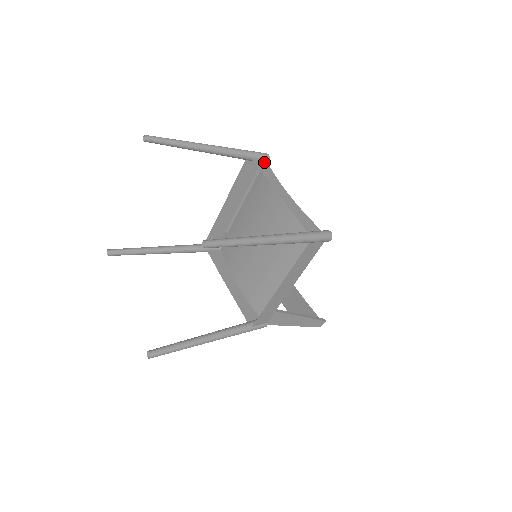
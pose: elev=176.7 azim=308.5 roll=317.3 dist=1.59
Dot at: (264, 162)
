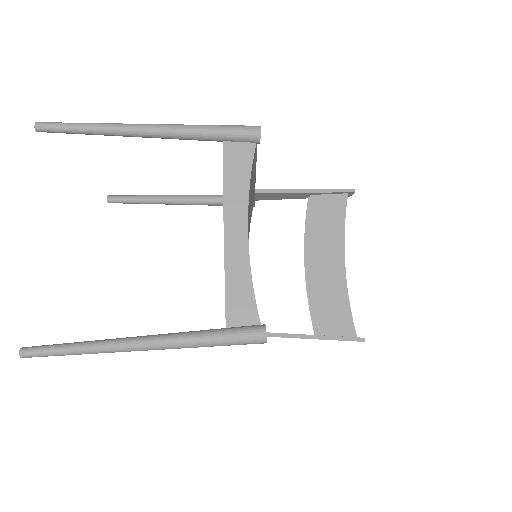
Dot at: (247, 147)
